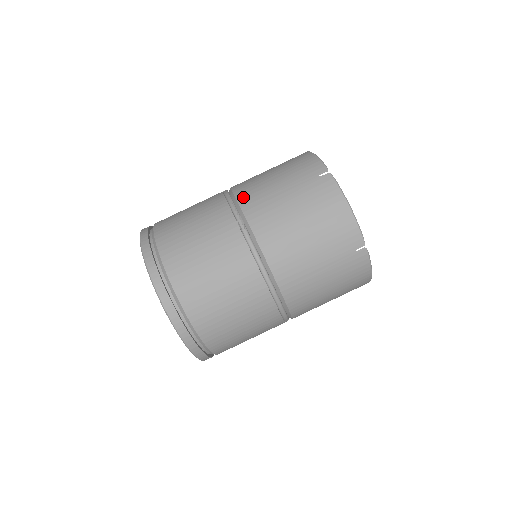
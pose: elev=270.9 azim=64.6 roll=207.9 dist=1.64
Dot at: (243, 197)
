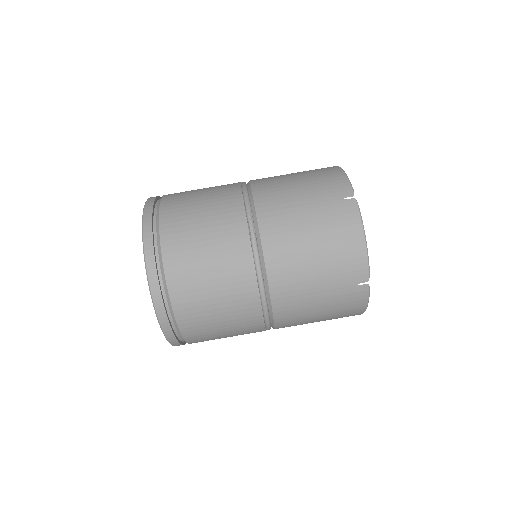
Dot at: (260, 197)
